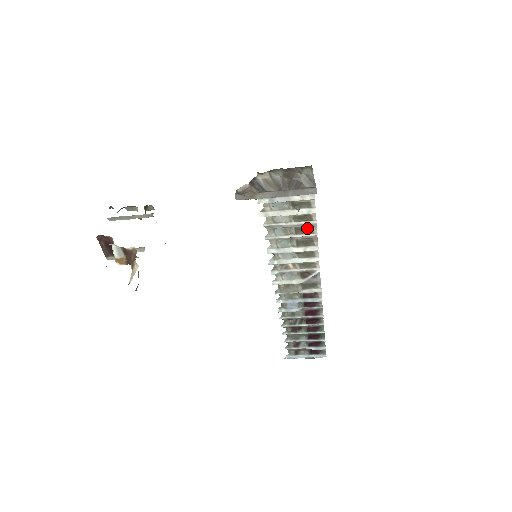
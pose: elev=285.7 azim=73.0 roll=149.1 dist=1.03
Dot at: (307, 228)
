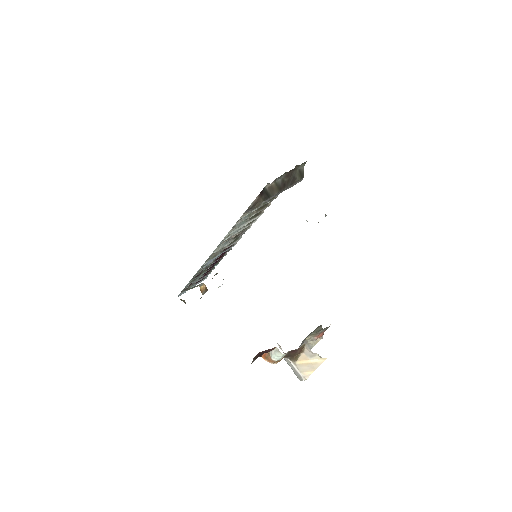
Dot at: (265, 204)
